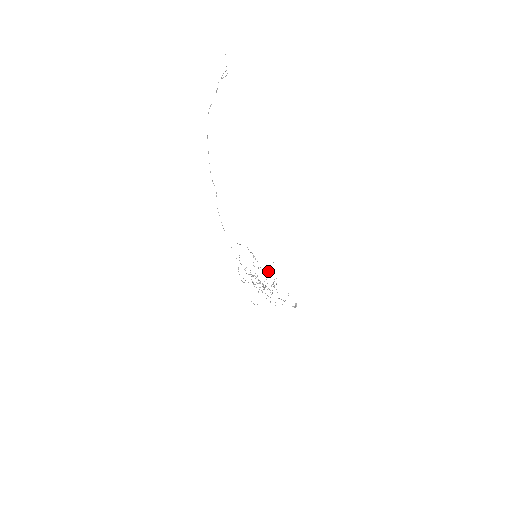
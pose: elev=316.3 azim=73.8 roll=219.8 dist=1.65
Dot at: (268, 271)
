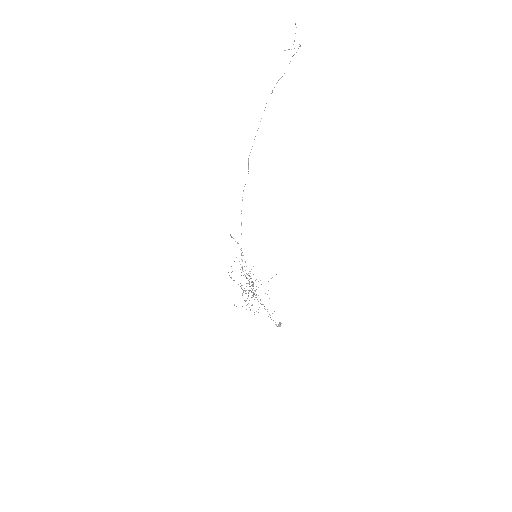
Dot at: occluded
